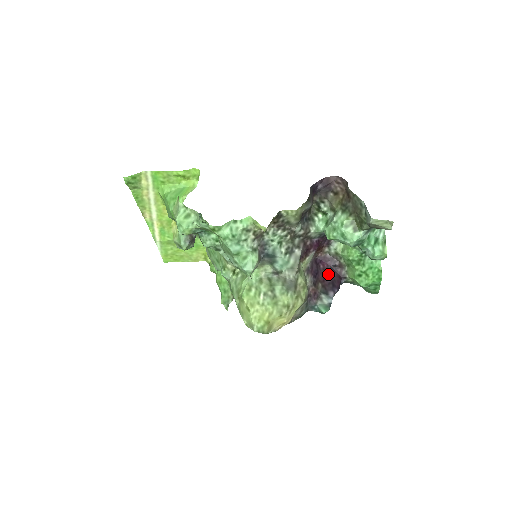
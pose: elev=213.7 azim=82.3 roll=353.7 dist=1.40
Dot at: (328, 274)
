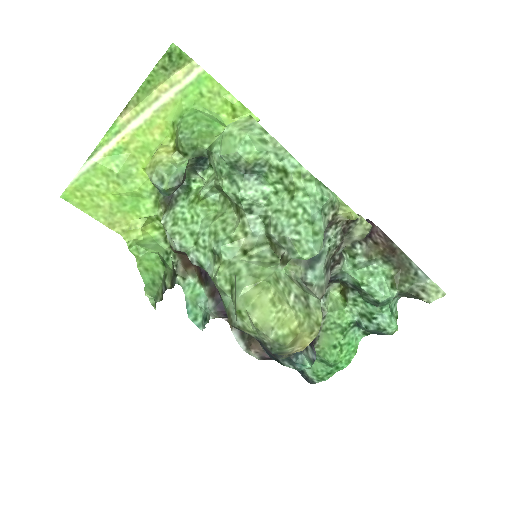
Dot at: occluded
